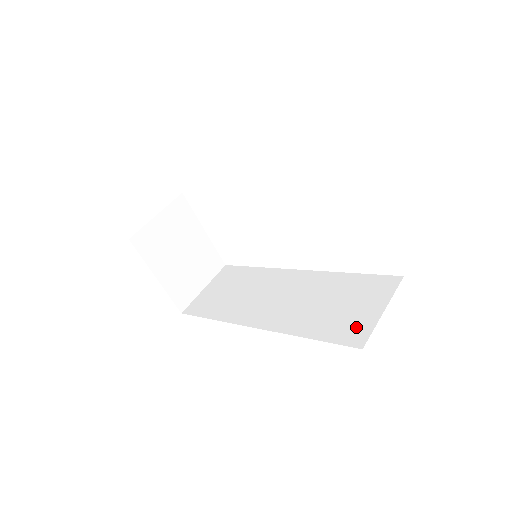
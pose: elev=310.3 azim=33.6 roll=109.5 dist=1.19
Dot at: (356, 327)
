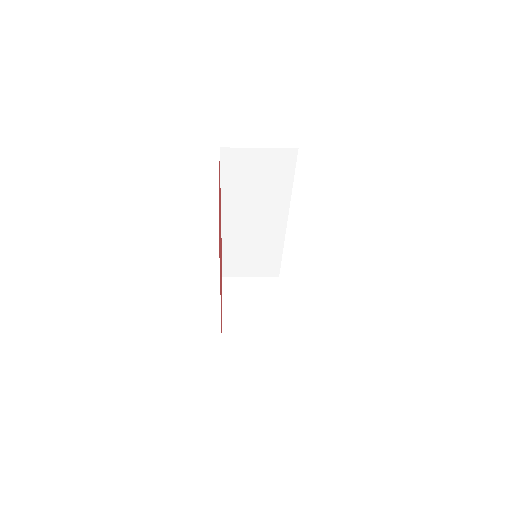
Dot at: occluded
